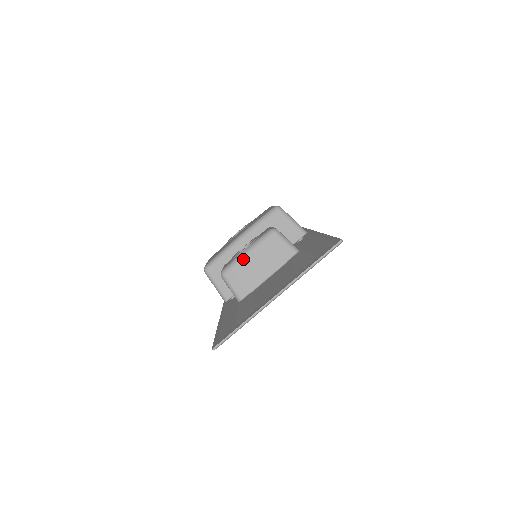
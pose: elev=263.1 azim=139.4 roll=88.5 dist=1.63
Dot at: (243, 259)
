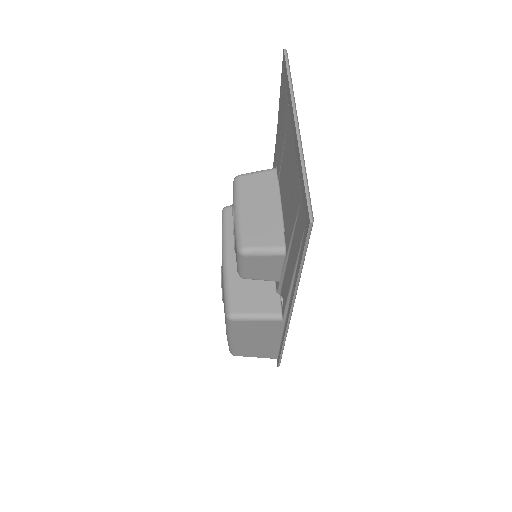
Dot at: (241, 219)
